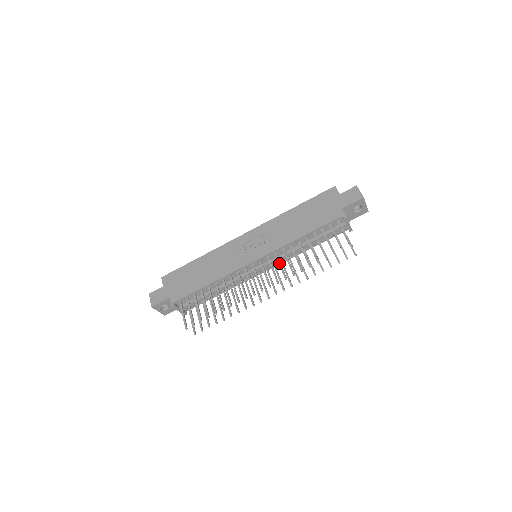
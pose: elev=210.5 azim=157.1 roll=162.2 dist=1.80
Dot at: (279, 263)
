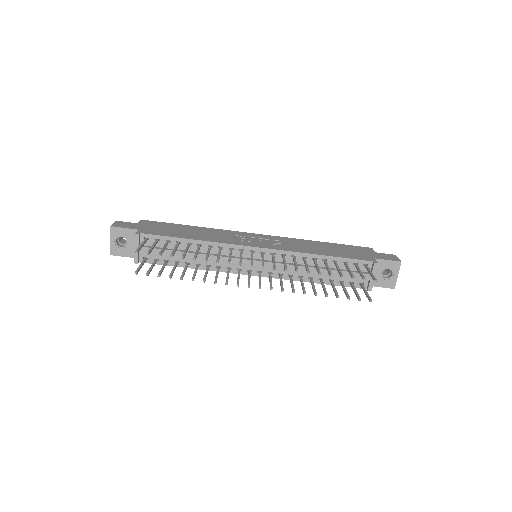
Dot at: (284, 259)
